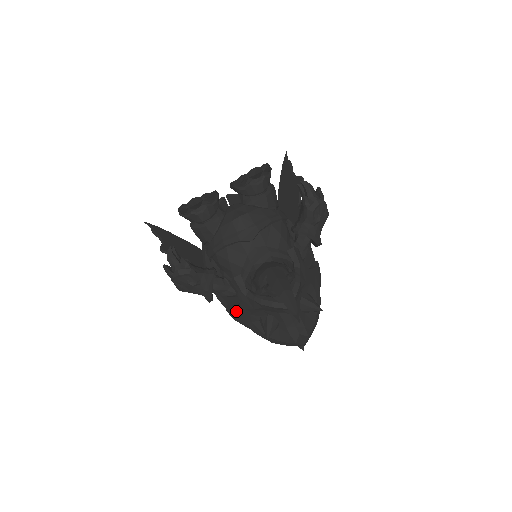
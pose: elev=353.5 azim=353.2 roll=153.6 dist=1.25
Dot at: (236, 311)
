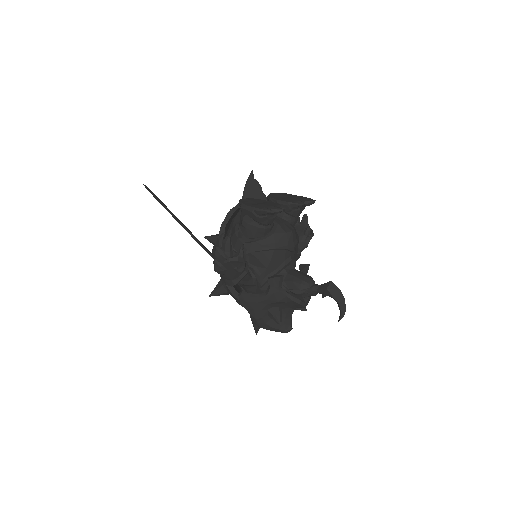
Dot at: (255, 299)
